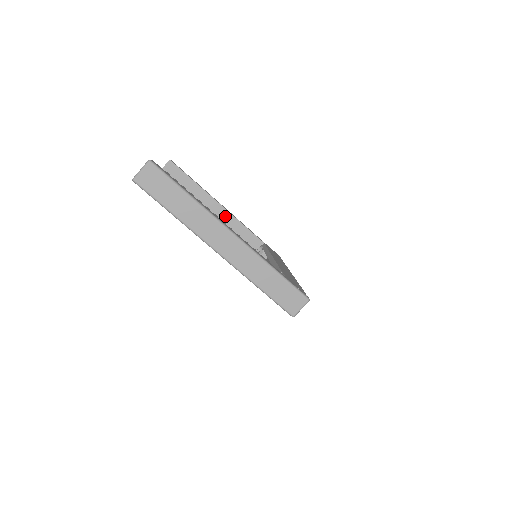
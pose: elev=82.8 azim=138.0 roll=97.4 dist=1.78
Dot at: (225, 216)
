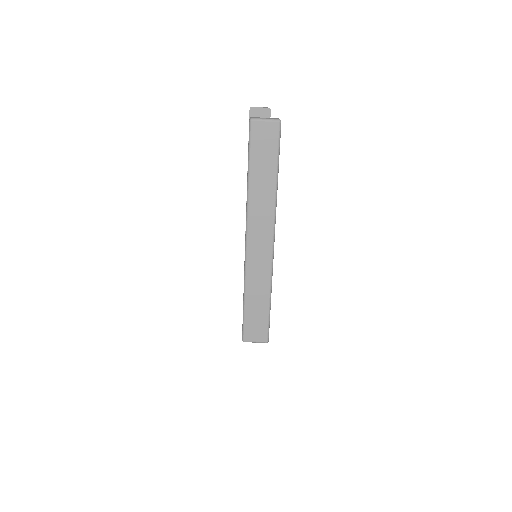
Dot at: occluded
